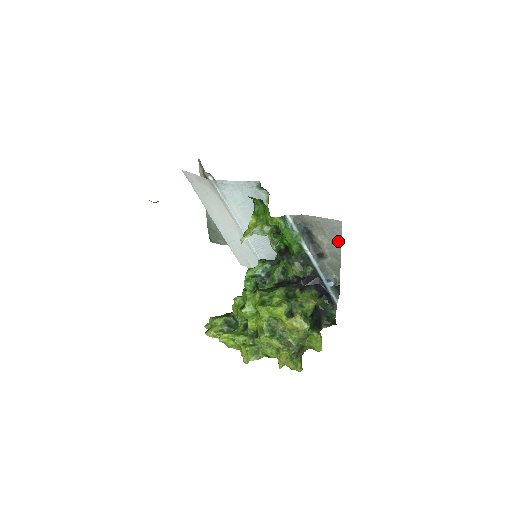
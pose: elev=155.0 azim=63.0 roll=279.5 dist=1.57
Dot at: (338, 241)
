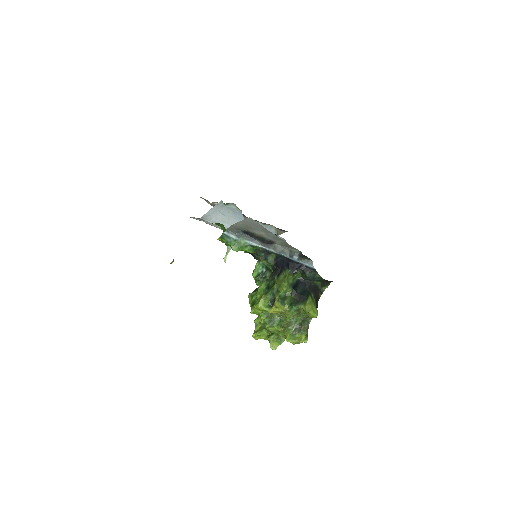
Dot at: (265, 229)
